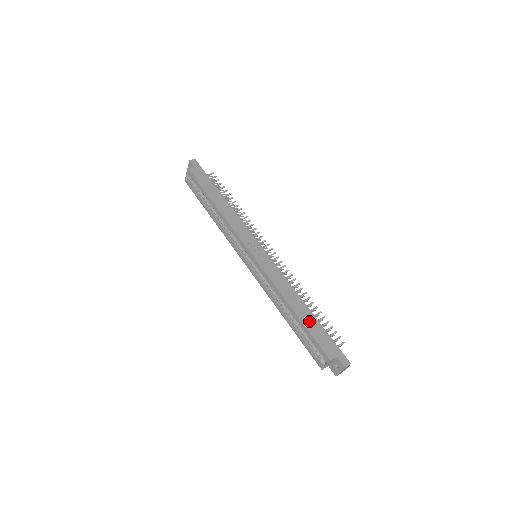
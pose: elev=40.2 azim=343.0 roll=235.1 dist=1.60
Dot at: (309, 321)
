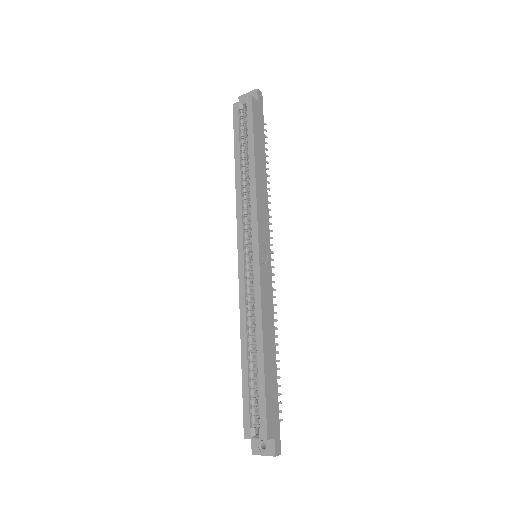
Dot at: (270, 376)
